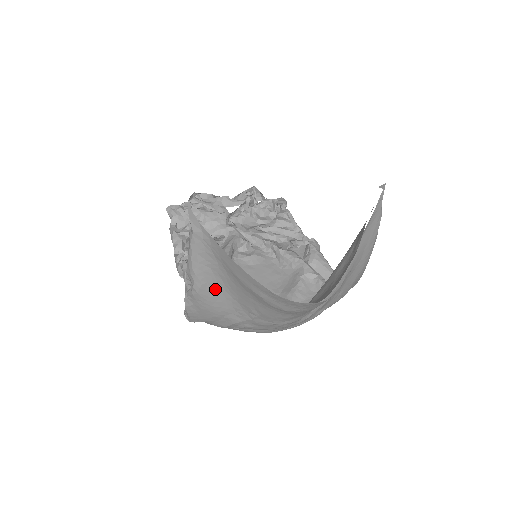
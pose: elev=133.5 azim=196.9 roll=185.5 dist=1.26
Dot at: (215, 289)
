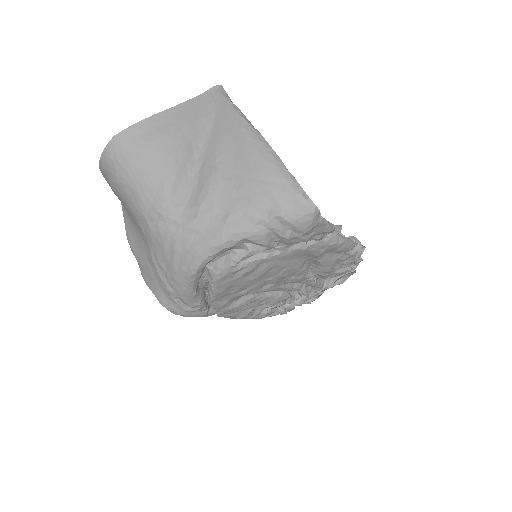
Dot at: (133, 232)
